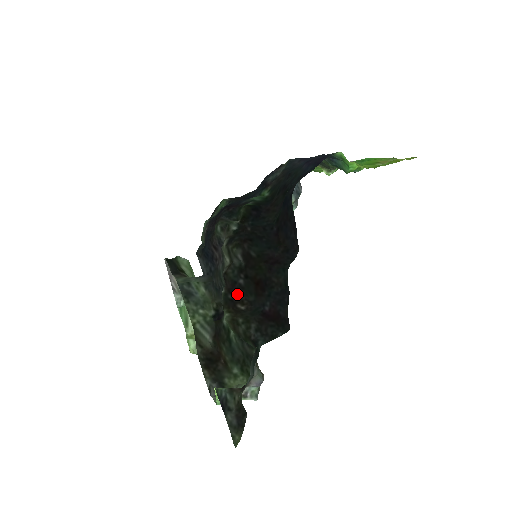
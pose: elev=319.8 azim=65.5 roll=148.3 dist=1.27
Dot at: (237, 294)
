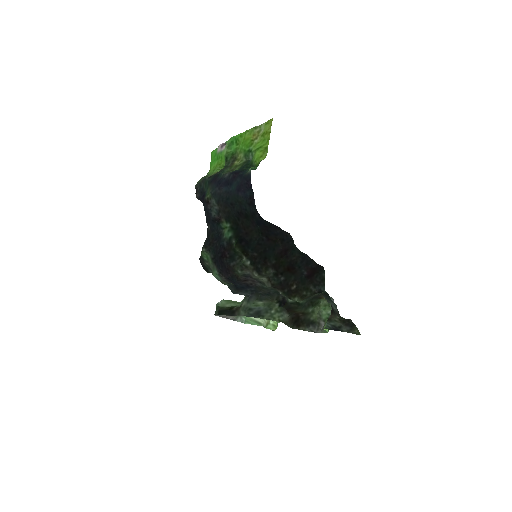
Dot at: (286, 285)
